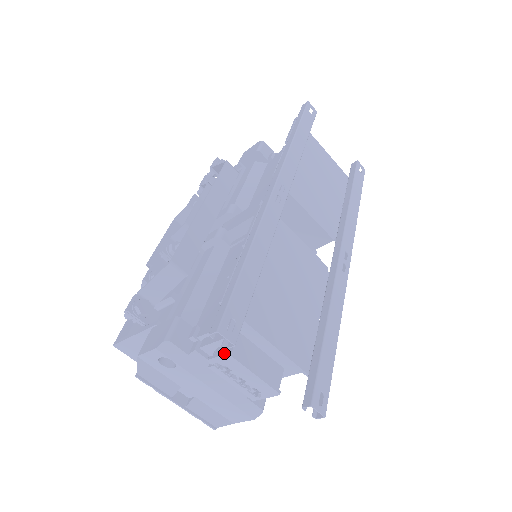
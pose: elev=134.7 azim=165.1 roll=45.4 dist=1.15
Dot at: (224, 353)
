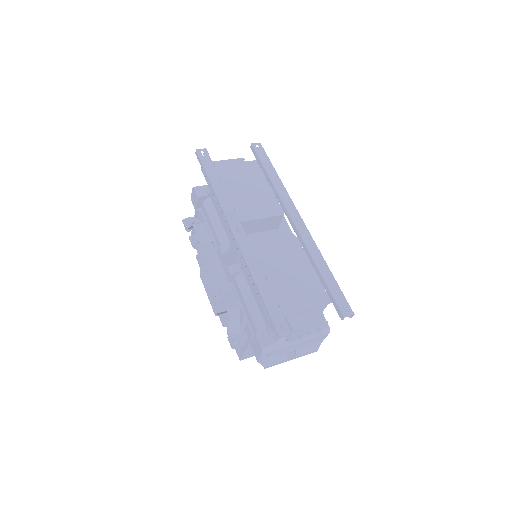
Dot at: occluded
